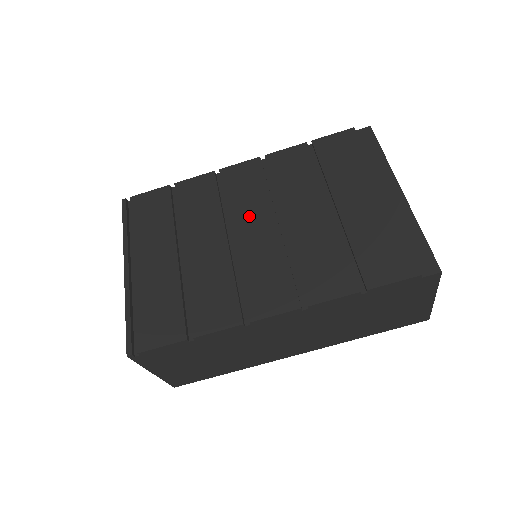
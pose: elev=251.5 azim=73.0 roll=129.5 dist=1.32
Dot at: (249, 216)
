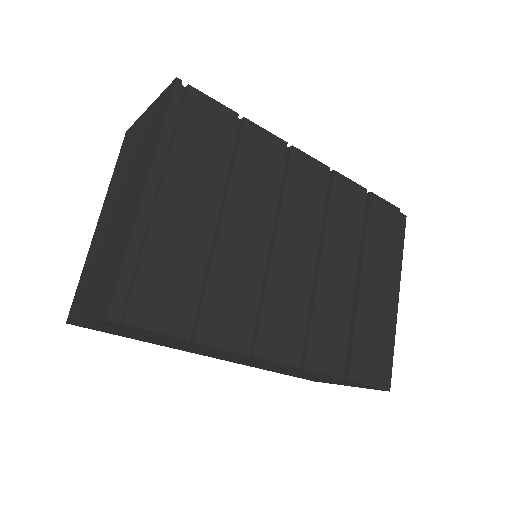
Dot at: (297, 231)
